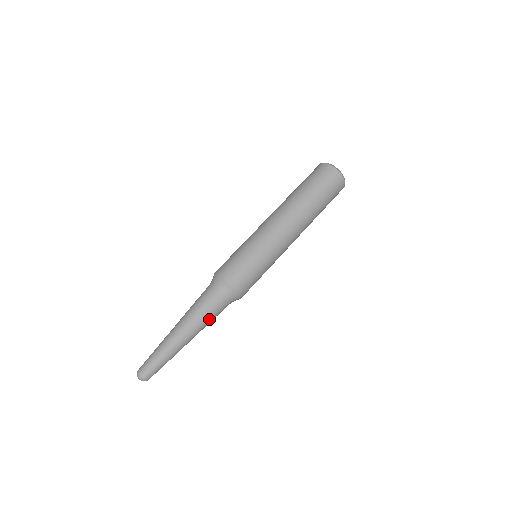
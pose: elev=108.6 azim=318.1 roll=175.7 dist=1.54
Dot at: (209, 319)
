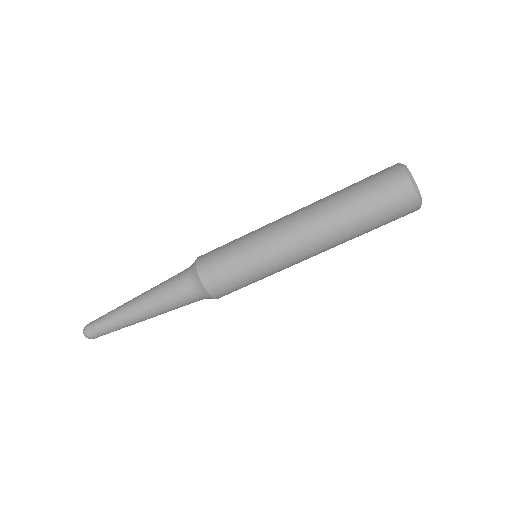
Dot at: (167, 304)
